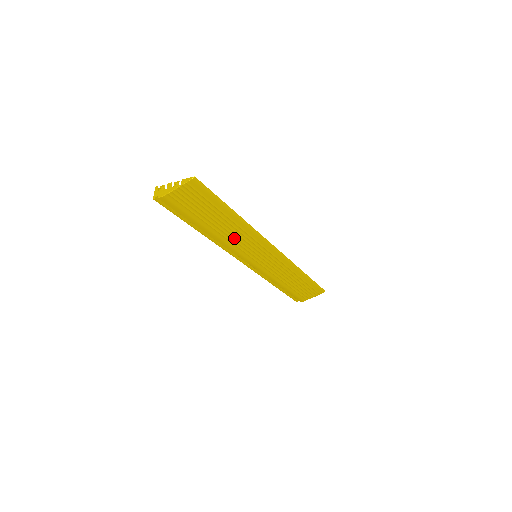
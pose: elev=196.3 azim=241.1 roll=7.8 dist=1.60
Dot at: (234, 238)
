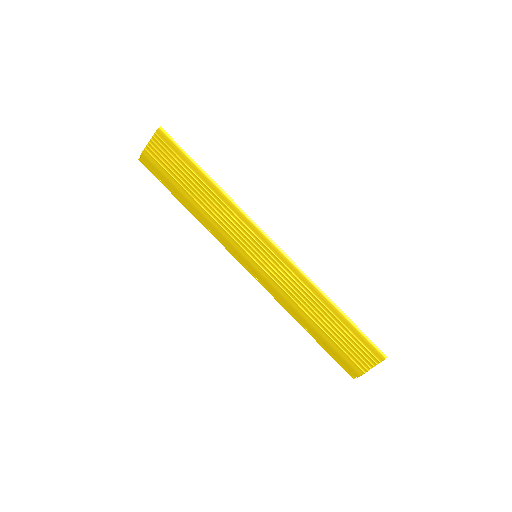
Dot at: (219, 217)
